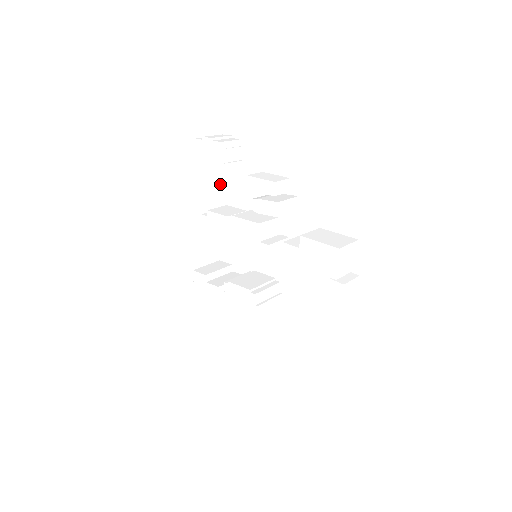
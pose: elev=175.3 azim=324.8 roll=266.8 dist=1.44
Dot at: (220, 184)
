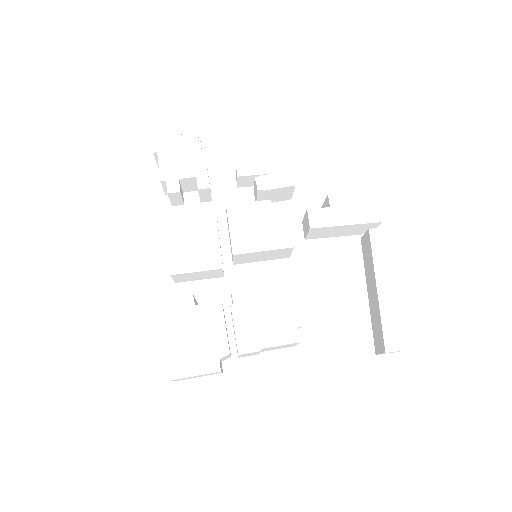
Dot at: (199, 177)
